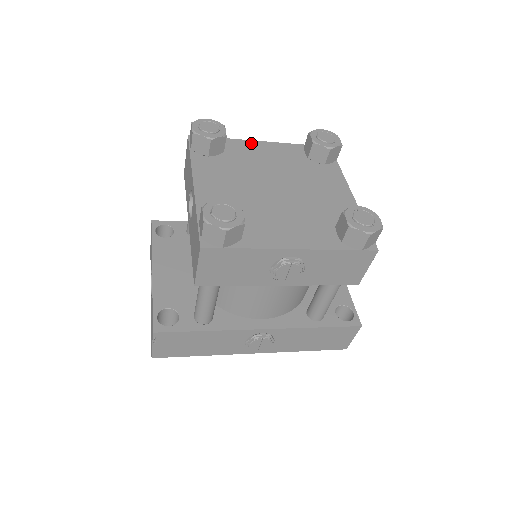
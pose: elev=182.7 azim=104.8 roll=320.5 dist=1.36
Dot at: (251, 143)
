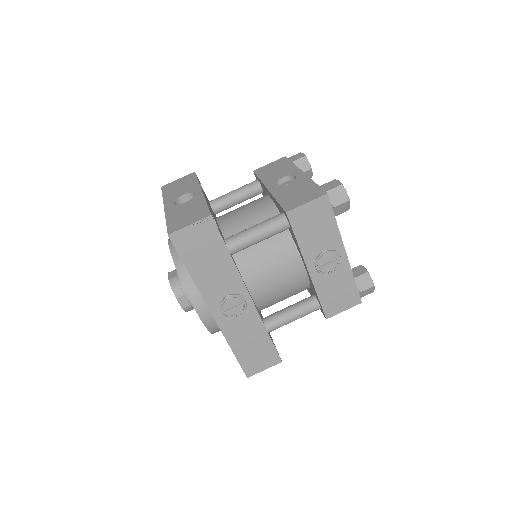
Dot at: occluded
